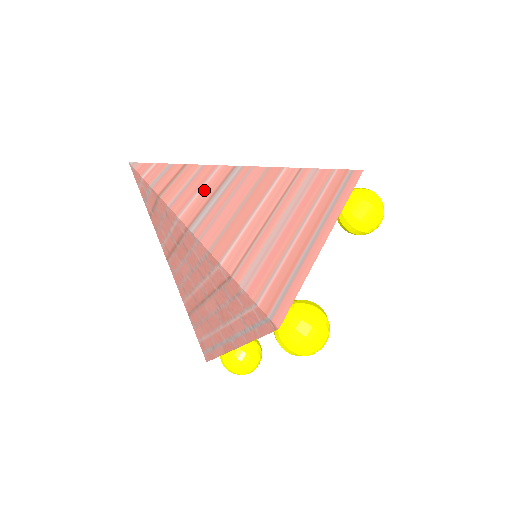
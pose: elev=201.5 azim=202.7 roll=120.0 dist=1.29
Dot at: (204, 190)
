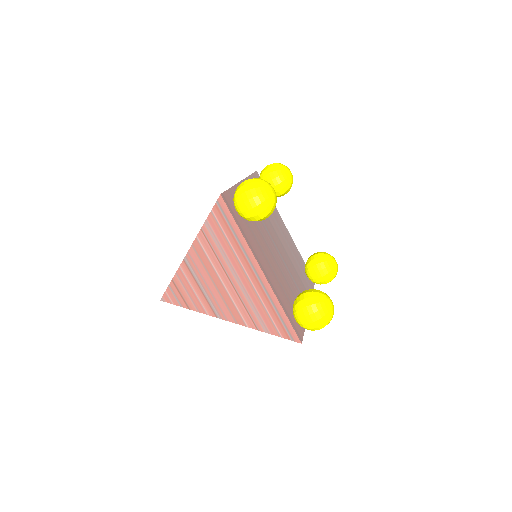
Dot at: (195, 289)
